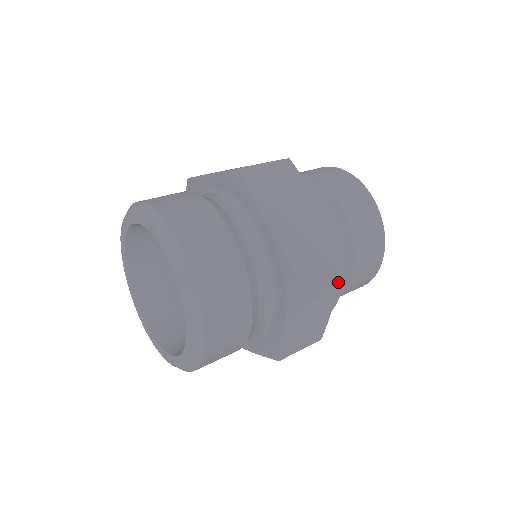
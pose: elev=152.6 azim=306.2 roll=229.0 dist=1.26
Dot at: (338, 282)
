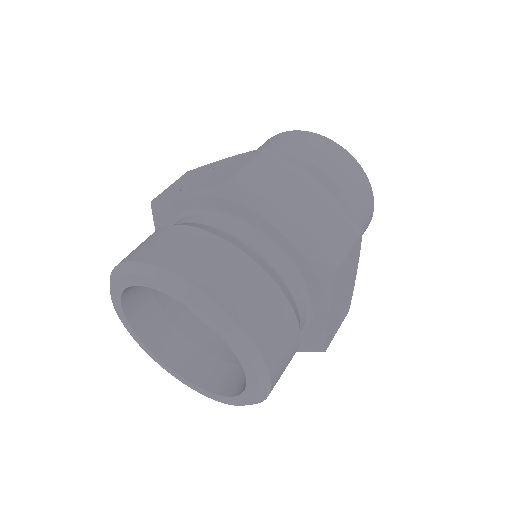
Dot at: occluded
